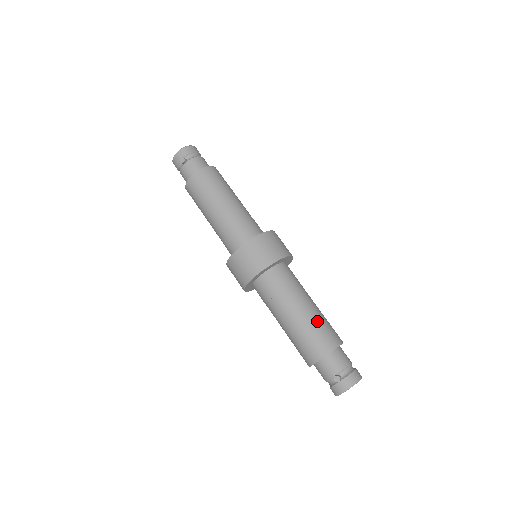
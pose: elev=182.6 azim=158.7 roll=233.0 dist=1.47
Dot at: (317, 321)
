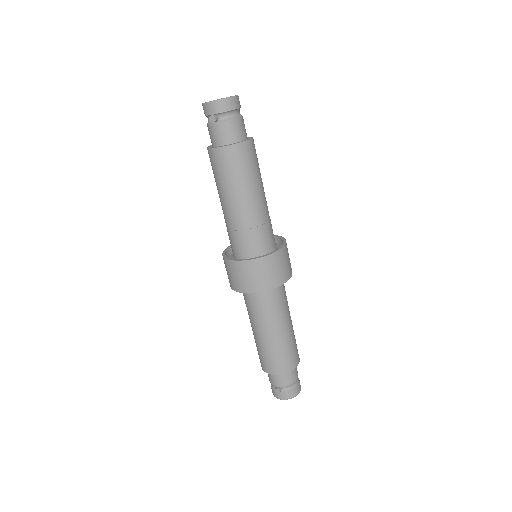
Dot at: (283, 347)
